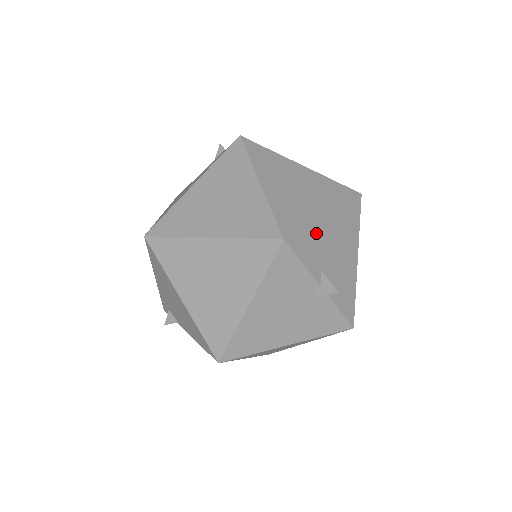
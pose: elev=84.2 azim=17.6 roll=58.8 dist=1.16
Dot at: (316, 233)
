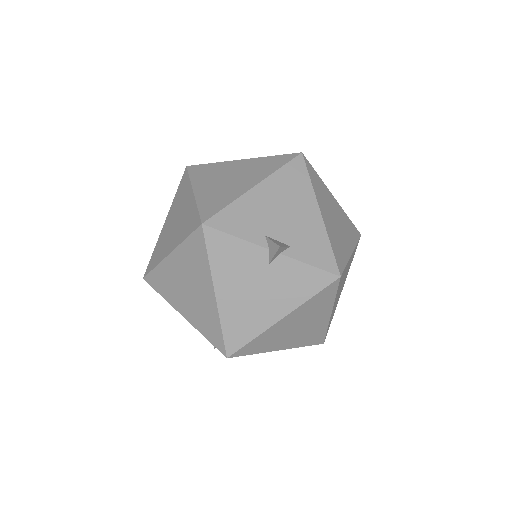
Dot at: (245, 206)
